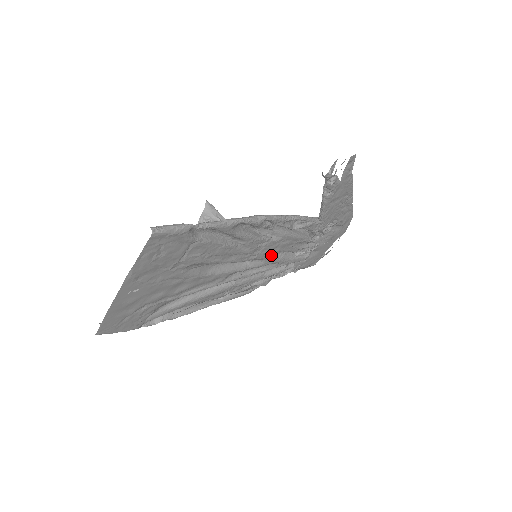
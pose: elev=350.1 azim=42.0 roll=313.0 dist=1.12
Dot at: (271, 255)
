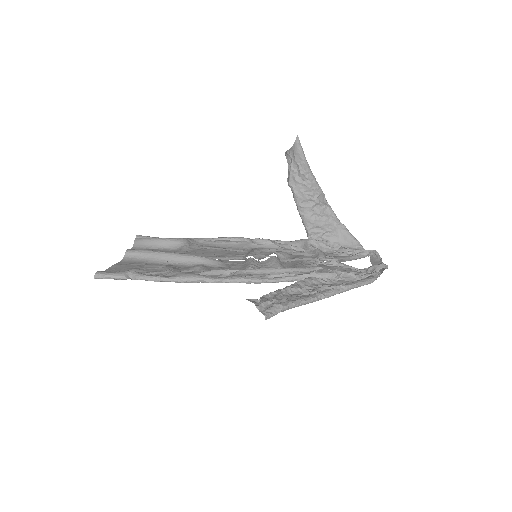
Dot at: (273, 260)
